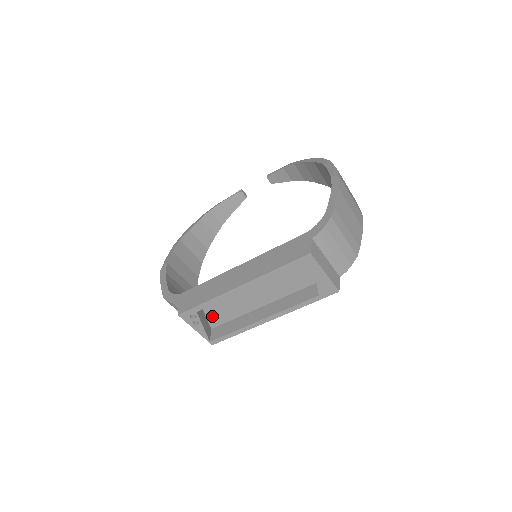
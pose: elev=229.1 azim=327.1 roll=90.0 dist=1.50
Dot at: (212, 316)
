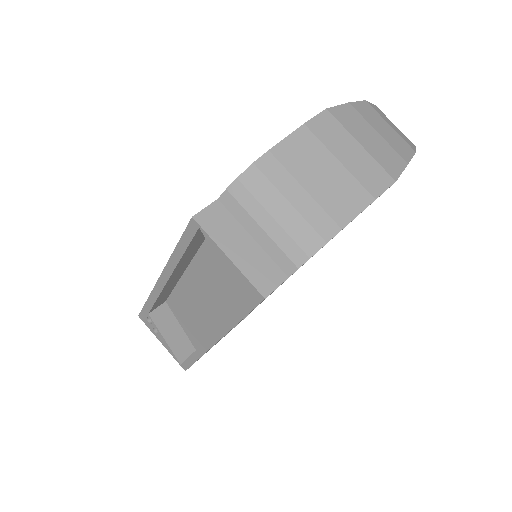
Dot at: (188, 330)
